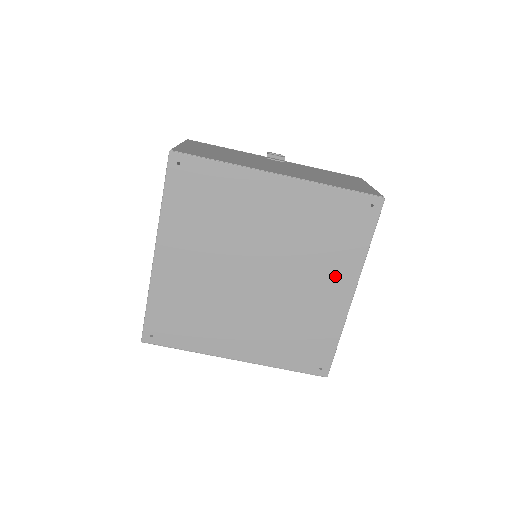
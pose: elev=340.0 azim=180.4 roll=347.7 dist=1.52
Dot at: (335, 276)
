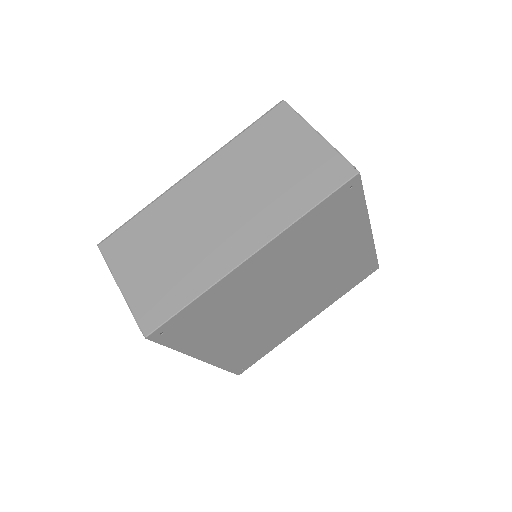
Dot at: (315, 308)
